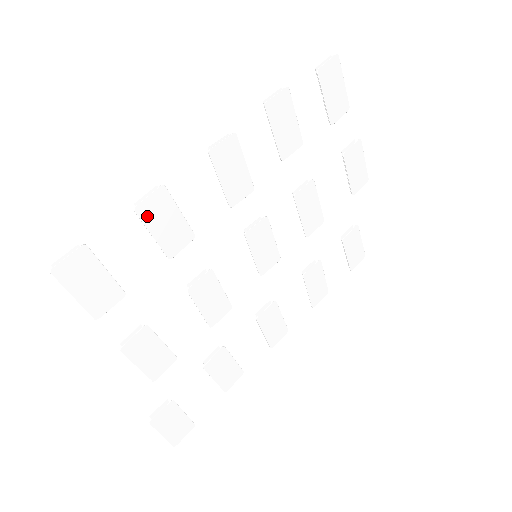
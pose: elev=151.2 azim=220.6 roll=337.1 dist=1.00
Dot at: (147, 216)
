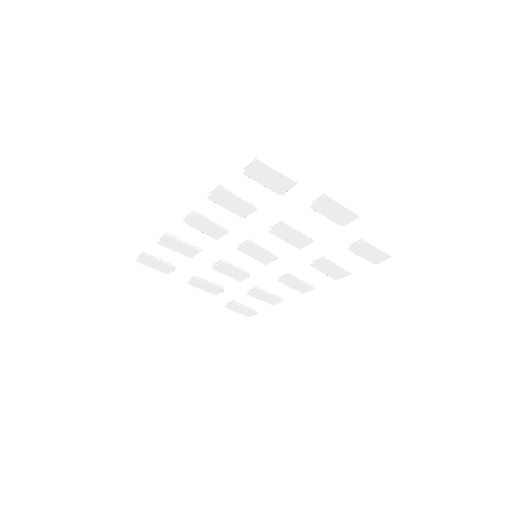
Dot at: (166, 245)
